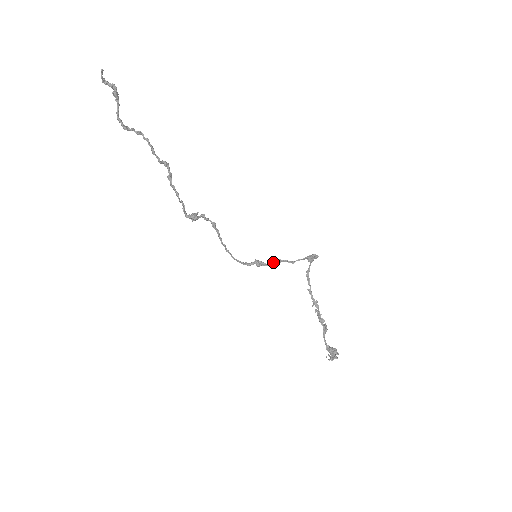
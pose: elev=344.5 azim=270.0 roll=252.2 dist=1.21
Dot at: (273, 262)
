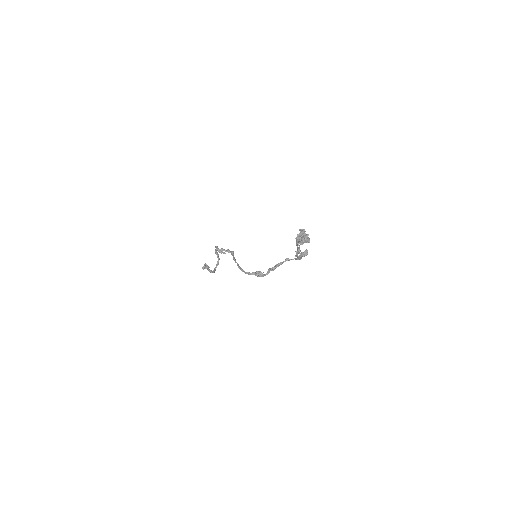
Dot at: (271, 268)
